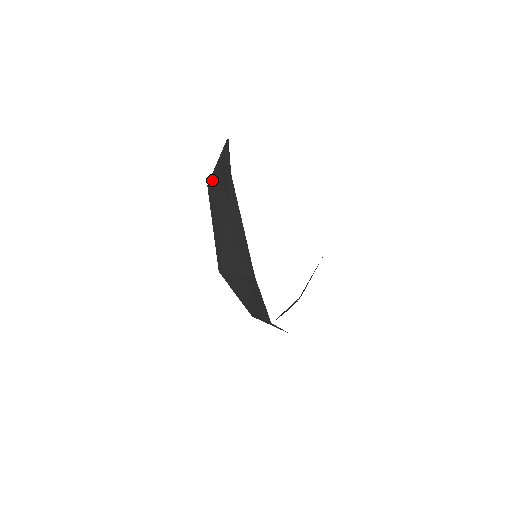
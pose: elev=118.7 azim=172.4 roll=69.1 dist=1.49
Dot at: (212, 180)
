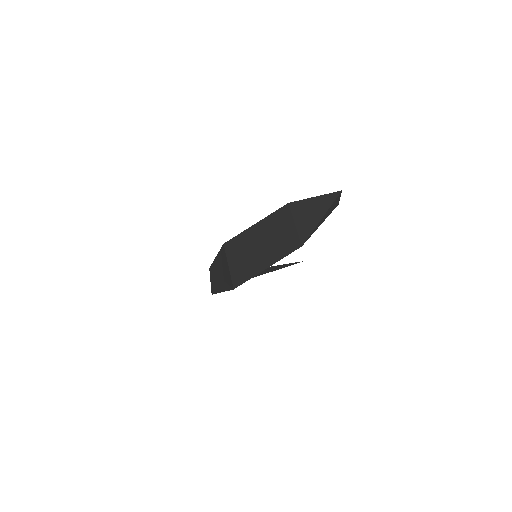
Dot at: (294, 209)
